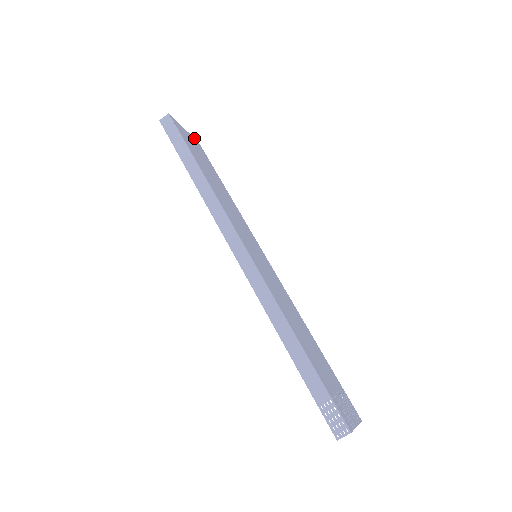
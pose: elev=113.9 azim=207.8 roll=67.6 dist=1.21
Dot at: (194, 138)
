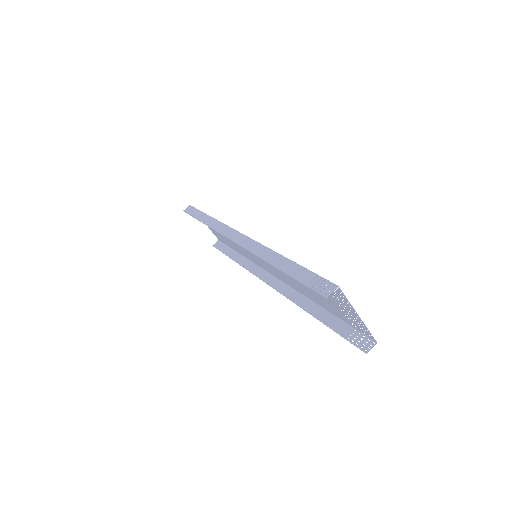
Dot at: (214, 234)
